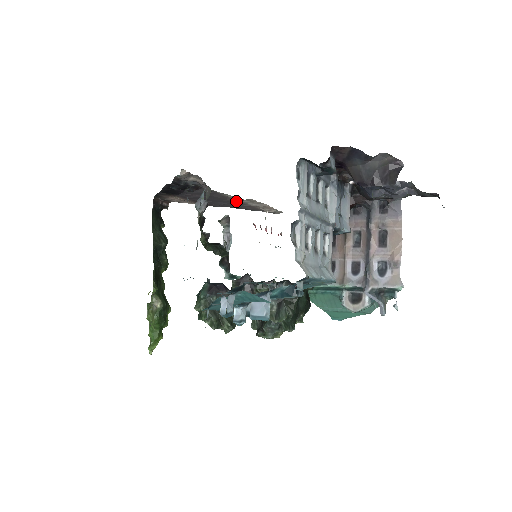
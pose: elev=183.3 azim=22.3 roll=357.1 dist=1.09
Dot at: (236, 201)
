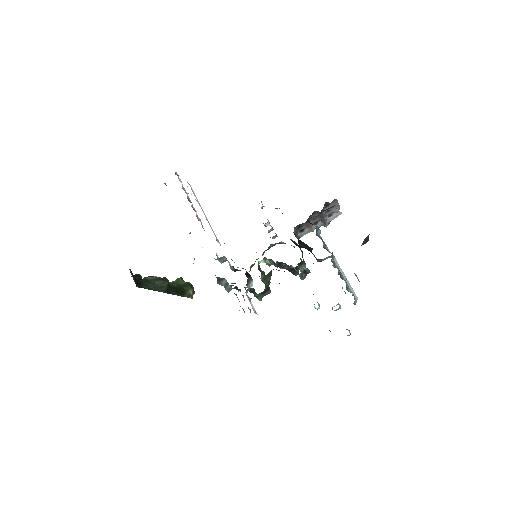
Dot at: occluded
